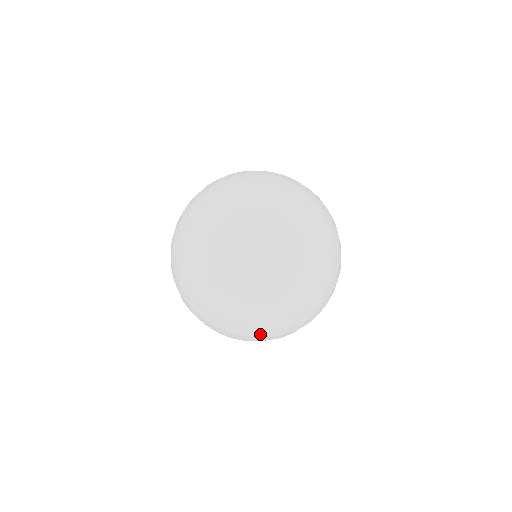
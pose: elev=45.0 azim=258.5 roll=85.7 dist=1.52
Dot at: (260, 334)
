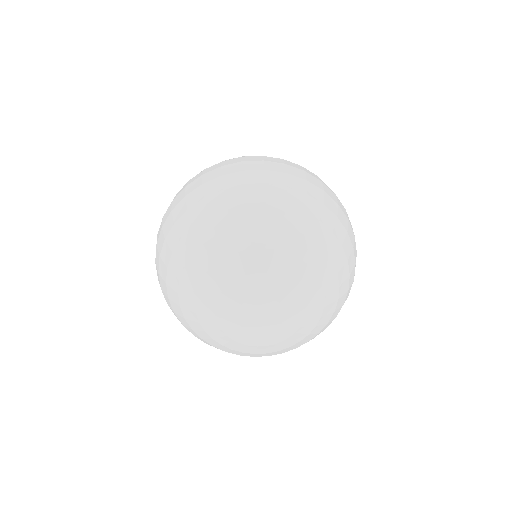
Dot at: occluded
